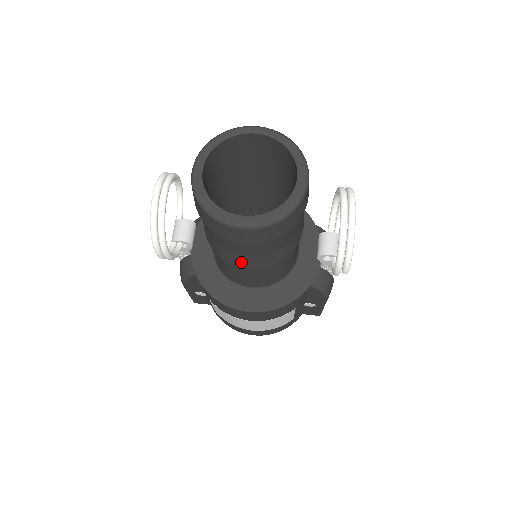
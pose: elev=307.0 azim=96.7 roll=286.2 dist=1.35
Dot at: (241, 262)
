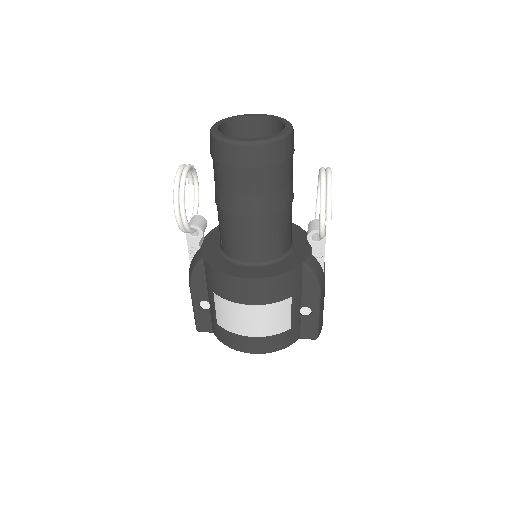
Dot at: (243, 207)
